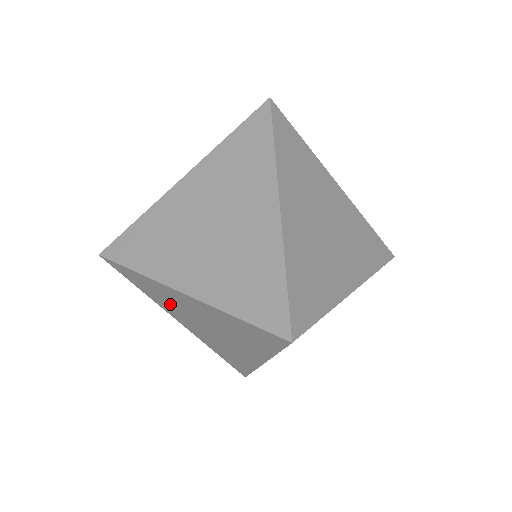
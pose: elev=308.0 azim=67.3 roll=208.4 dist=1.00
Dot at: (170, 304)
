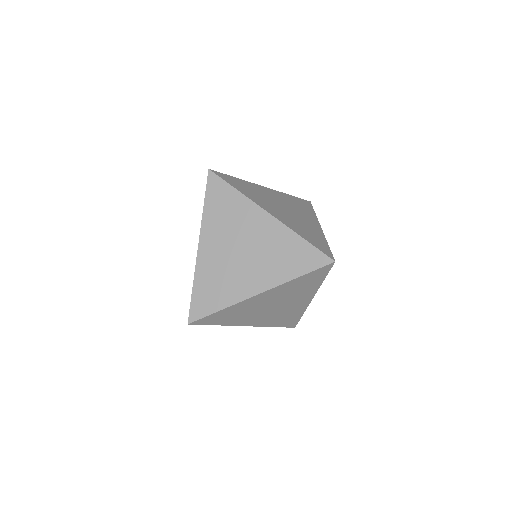
Dot at: occluded
